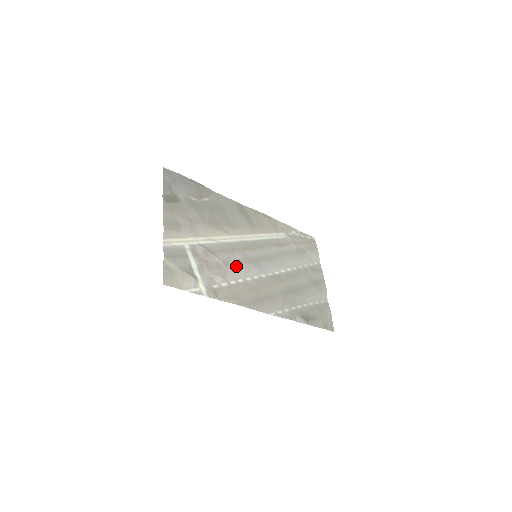
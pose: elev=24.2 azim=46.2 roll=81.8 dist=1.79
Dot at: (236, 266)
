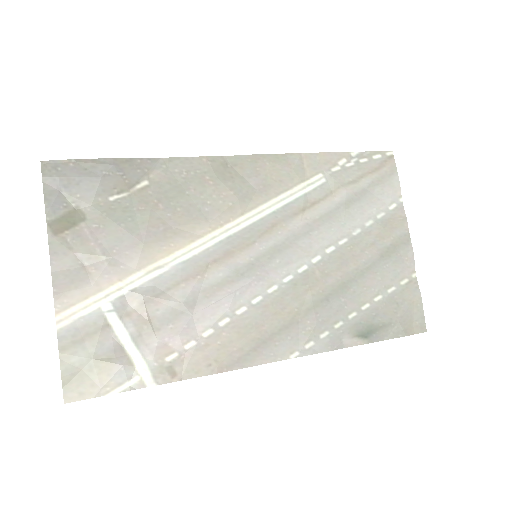
Dot at: (213, 298)
